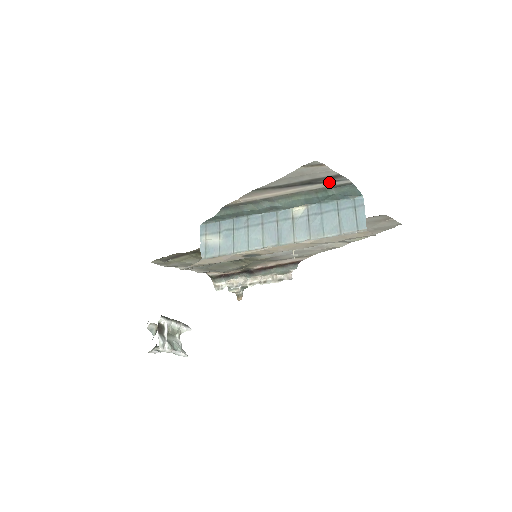
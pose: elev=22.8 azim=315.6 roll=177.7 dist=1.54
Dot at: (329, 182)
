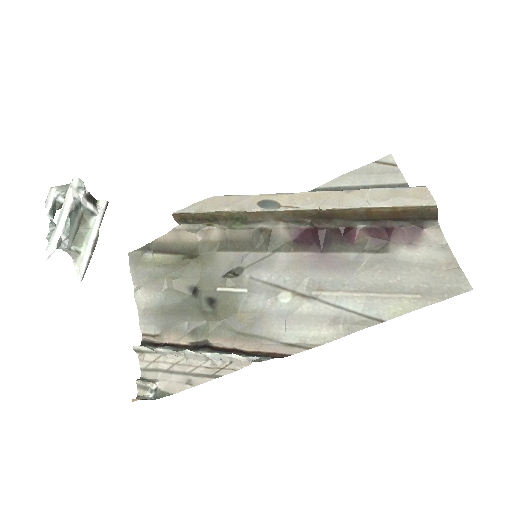
Dot at: occluded
